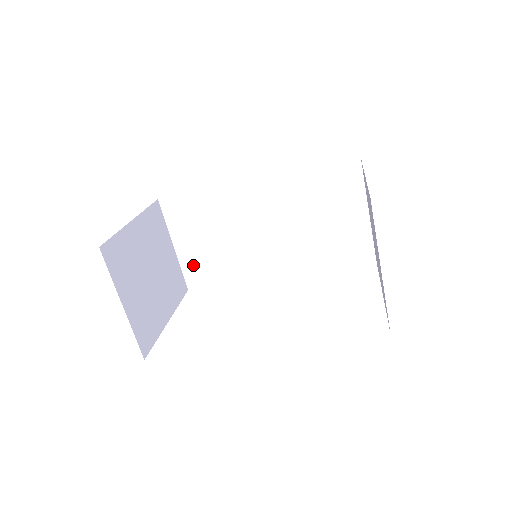
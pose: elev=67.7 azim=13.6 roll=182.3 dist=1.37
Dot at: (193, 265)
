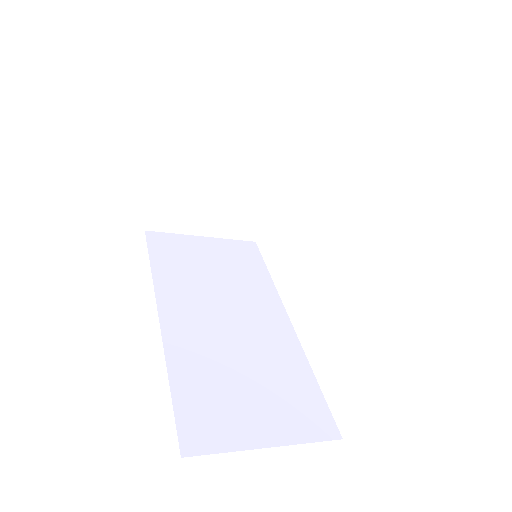
Dot at: occluded
